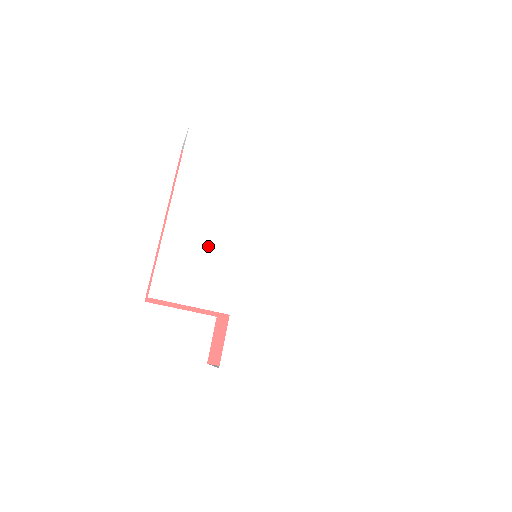
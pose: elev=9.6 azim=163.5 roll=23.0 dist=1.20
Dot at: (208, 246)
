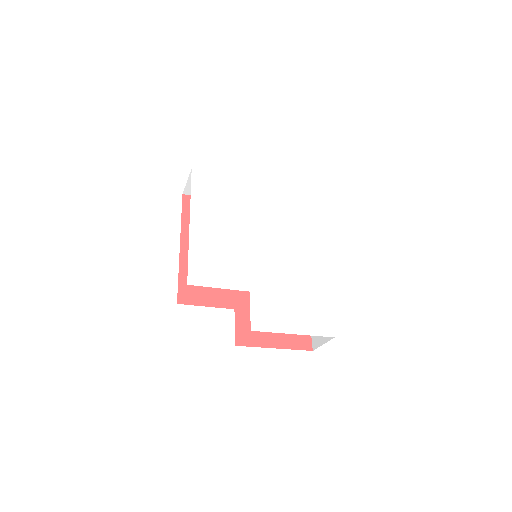
Dot at: (223, 246)
